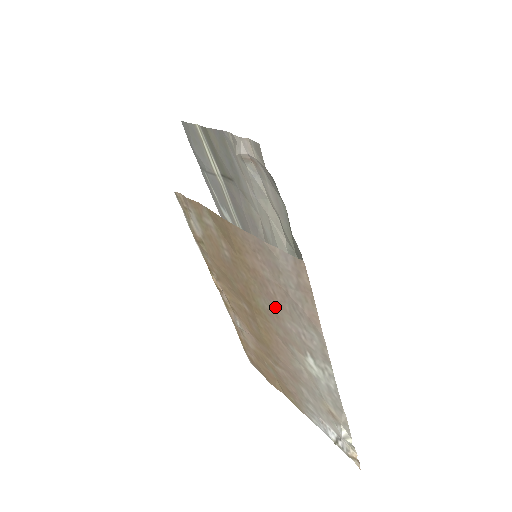
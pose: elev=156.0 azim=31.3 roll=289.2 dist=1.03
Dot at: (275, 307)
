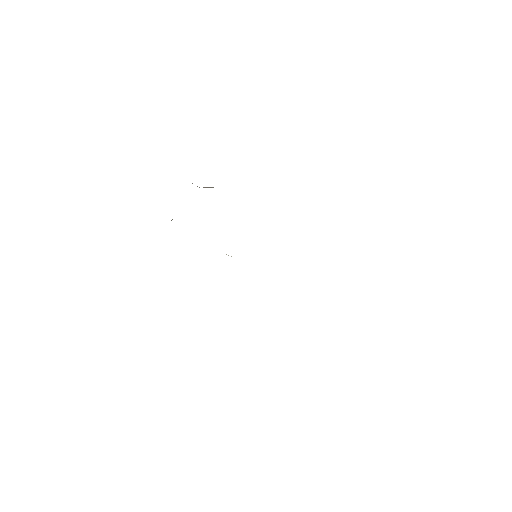
Dot at: occluded
